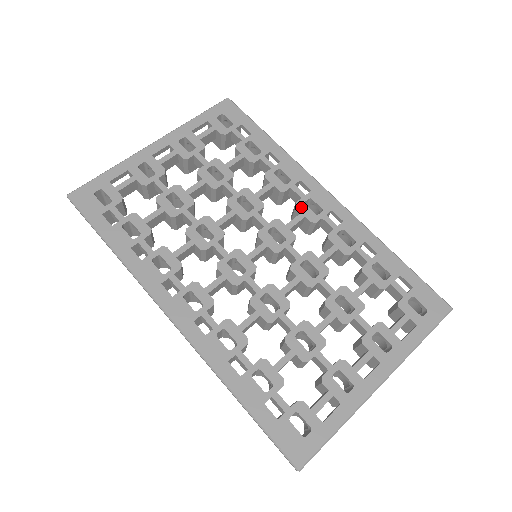
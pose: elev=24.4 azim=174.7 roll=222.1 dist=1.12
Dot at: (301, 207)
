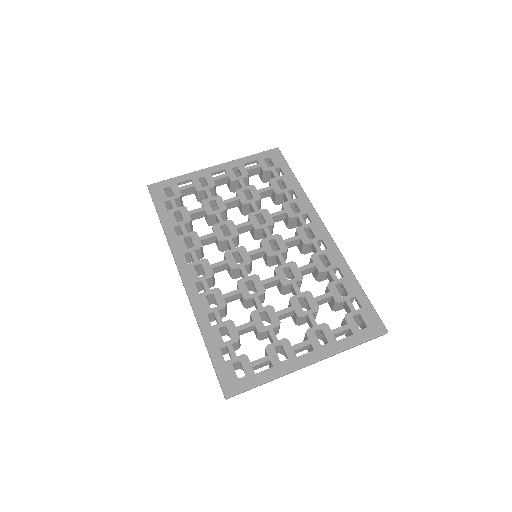
Dot at: (300, 231)
